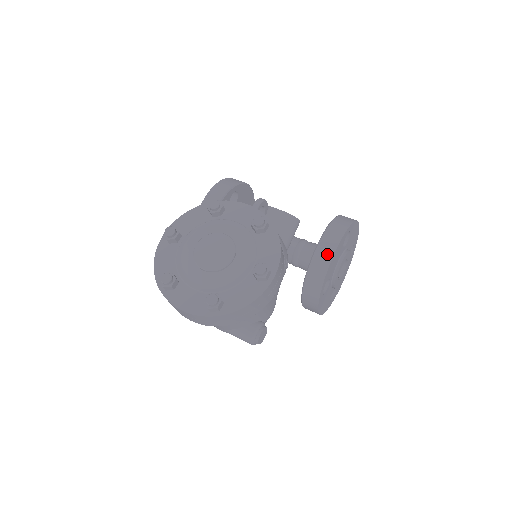
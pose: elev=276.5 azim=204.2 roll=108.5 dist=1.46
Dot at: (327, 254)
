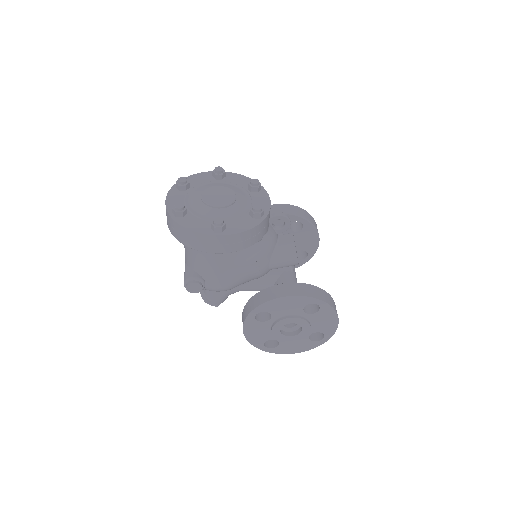
Dot at: (283, 292)
